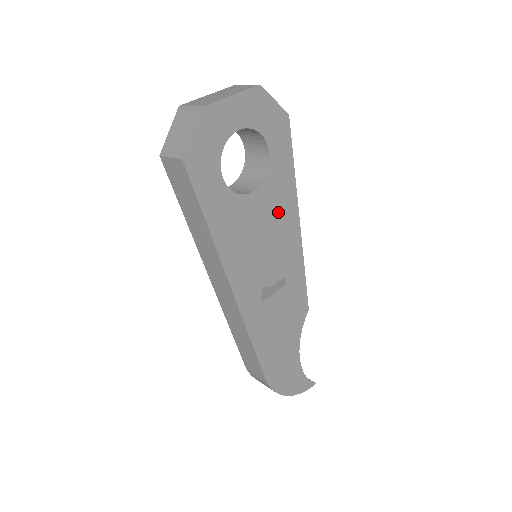
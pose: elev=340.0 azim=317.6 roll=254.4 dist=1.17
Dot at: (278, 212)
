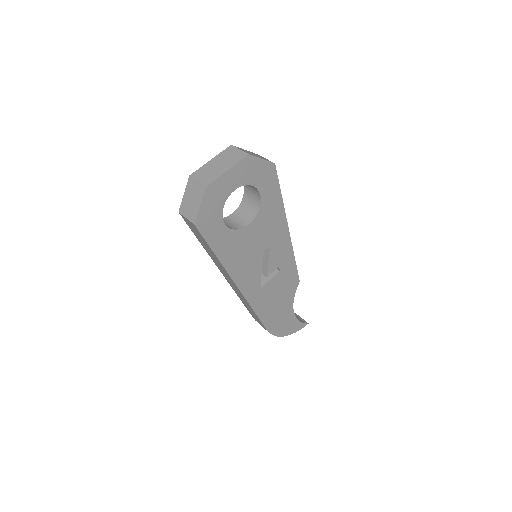
Dot at: (270, 229)
